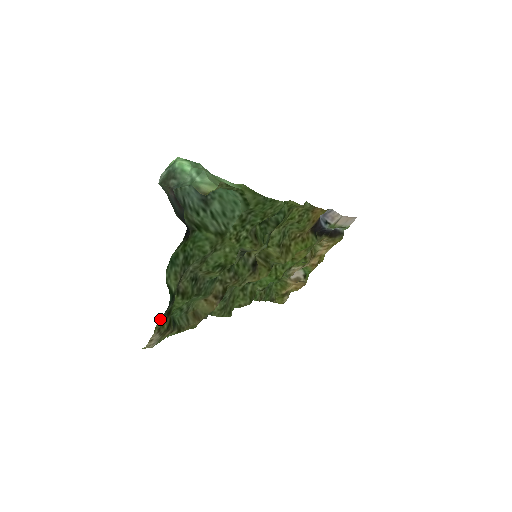
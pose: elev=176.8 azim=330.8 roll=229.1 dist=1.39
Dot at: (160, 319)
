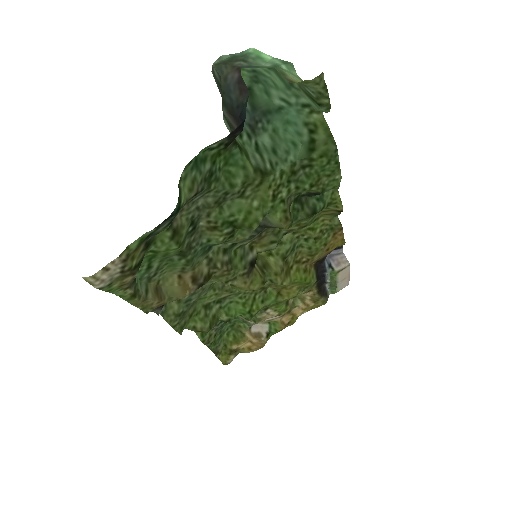
Dot at: (142, 235)
